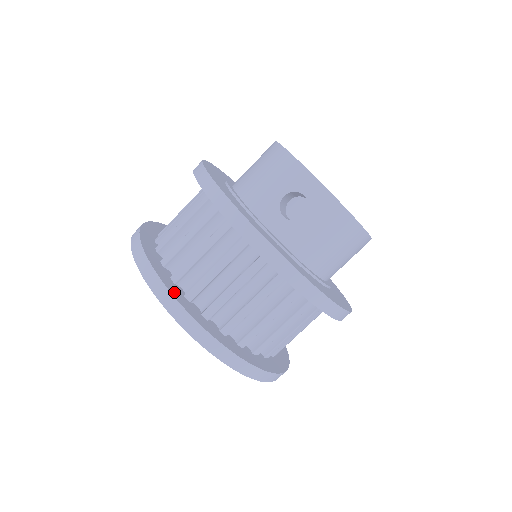
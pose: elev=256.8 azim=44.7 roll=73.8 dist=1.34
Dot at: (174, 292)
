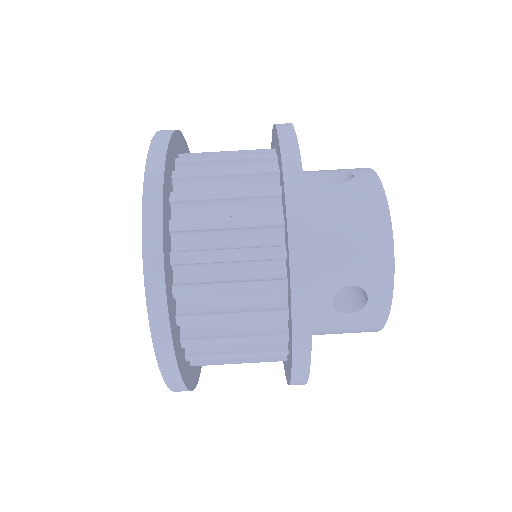
Dot at: (172, 321)
